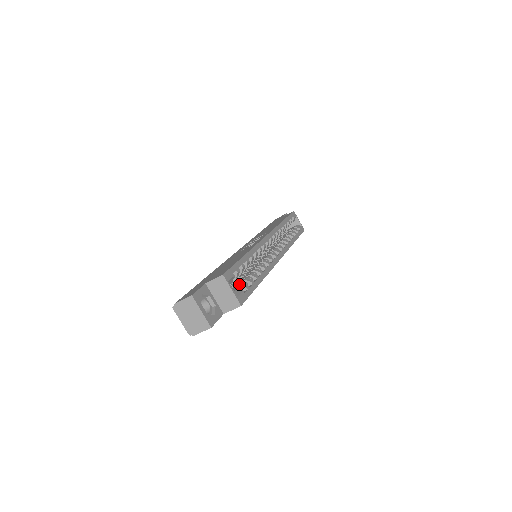
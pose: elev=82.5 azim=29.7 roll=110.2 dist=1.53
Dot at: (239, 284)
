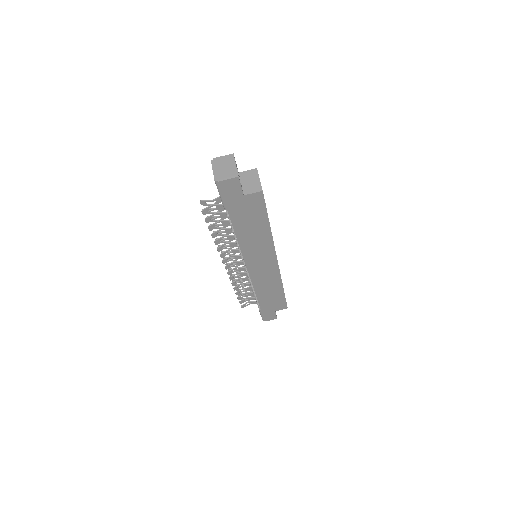
Dot at: occluded
